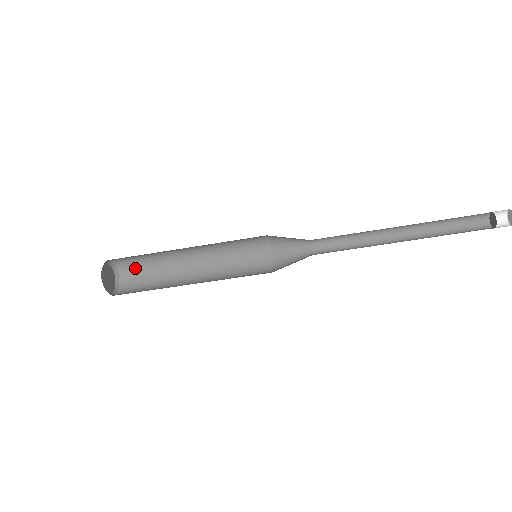
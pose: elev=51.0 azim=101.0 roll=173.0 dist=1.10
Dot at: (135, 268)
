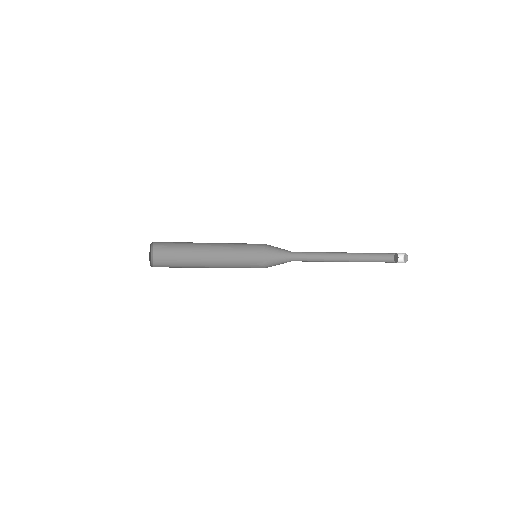
Dot at: occluded
